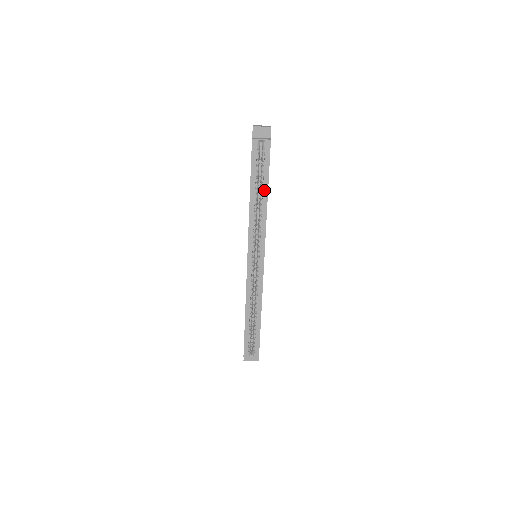
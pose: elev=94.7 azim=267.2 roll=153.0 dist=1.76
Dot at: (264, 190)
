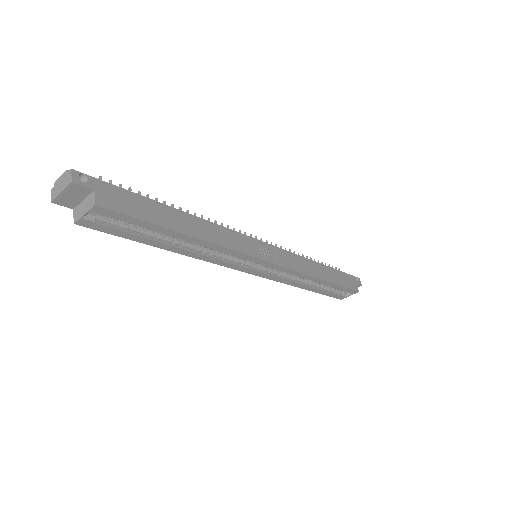
Dot at: (175, 236)
